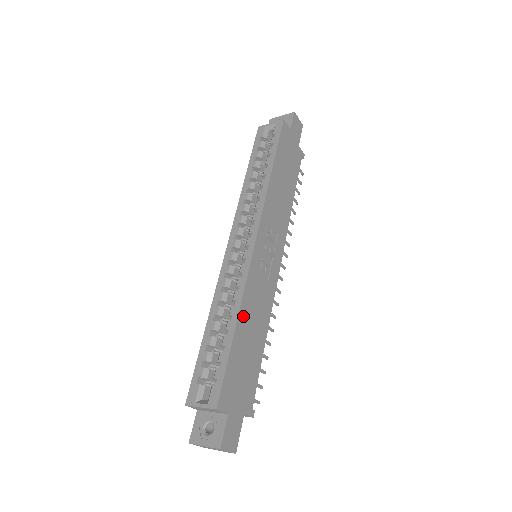
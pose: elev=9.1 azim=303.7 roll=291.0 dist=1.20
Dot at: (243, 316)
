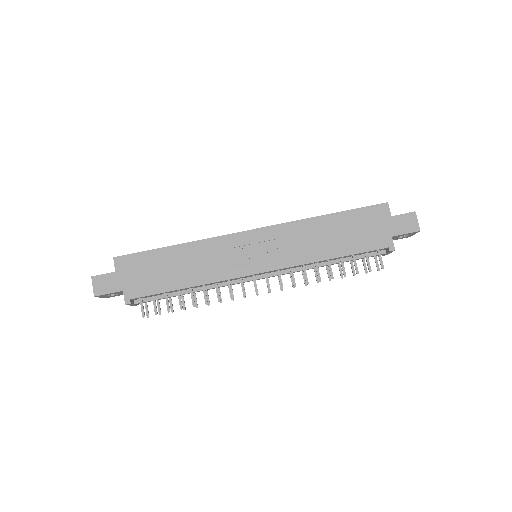
Dot at: (187, 249)
